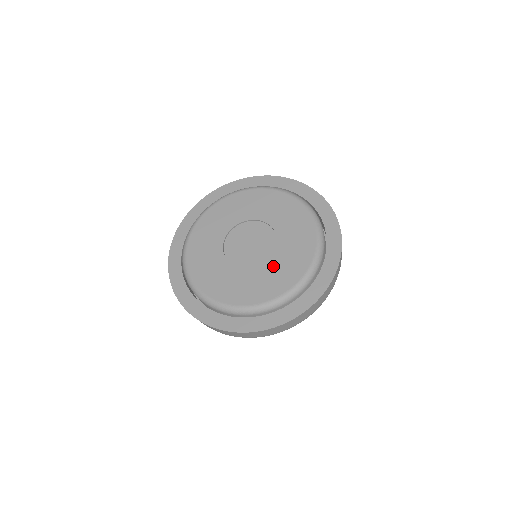
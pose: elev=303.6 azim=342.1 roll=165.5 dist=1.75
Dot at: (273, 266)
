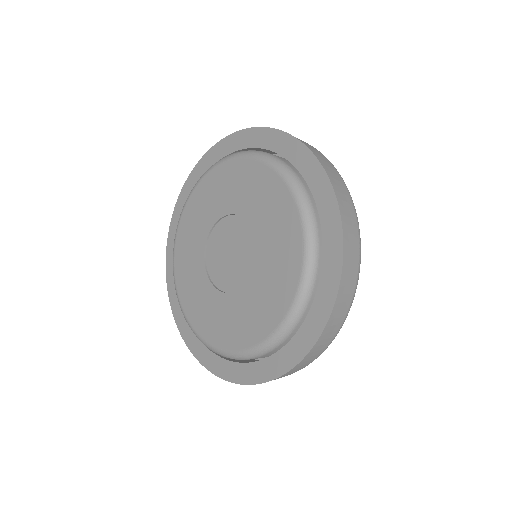
Dot at: (266, 254)
